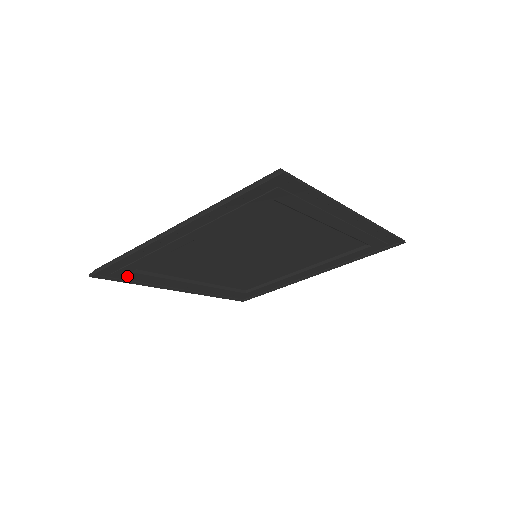
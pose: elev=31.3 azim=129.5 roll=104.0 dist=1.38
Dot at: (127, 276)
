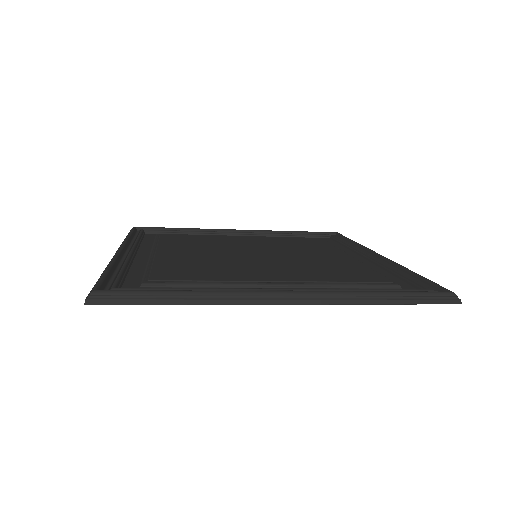
Dot at: occluded
